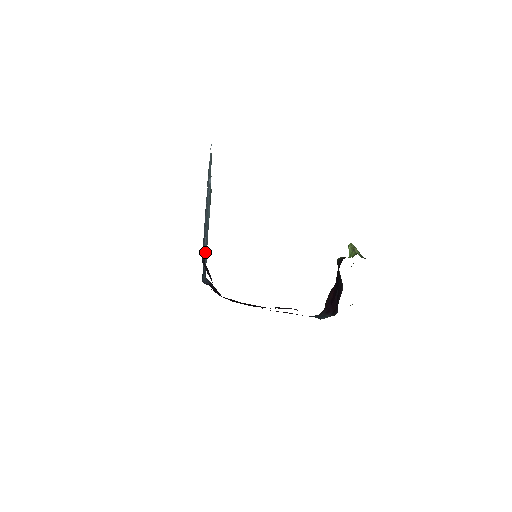
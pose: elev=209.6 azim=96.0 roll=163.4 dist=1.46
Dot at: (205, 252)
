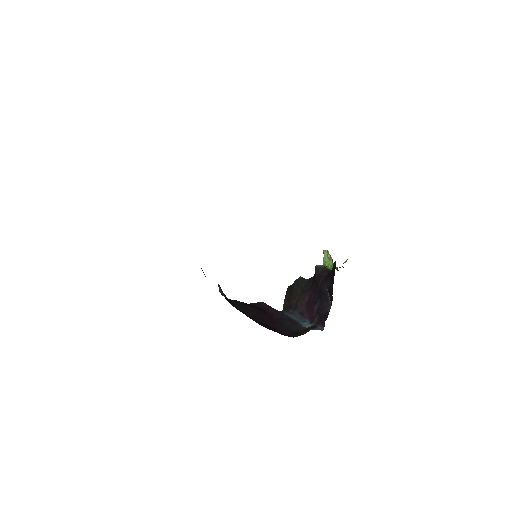
Dot at: occluded
